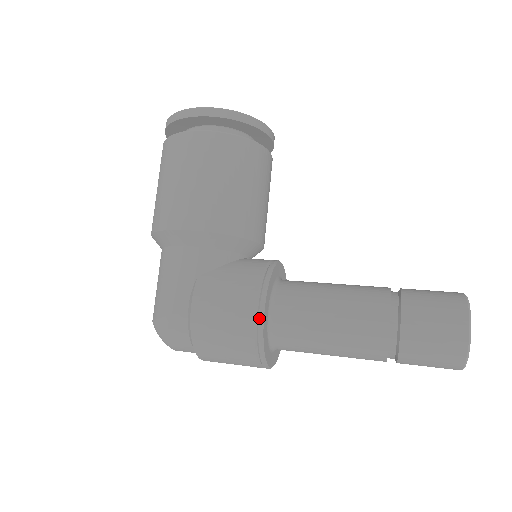
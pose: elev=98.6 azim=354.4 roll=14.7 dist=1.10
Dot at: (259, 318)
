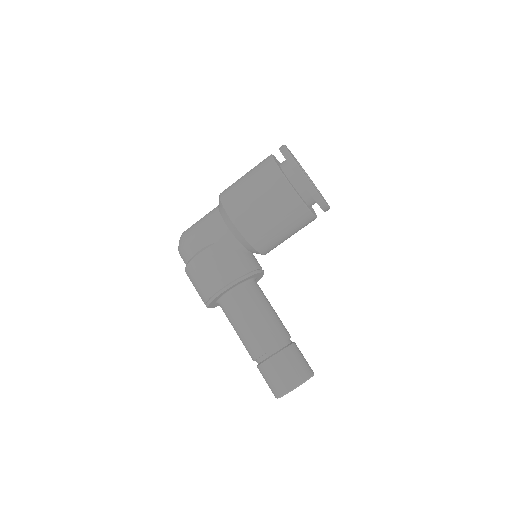
Dot at: (219, 291)
